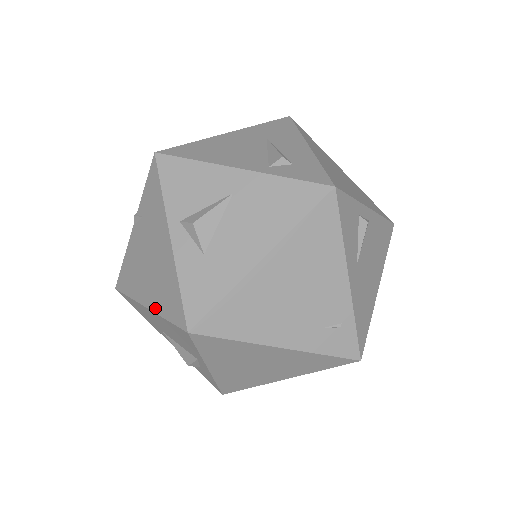
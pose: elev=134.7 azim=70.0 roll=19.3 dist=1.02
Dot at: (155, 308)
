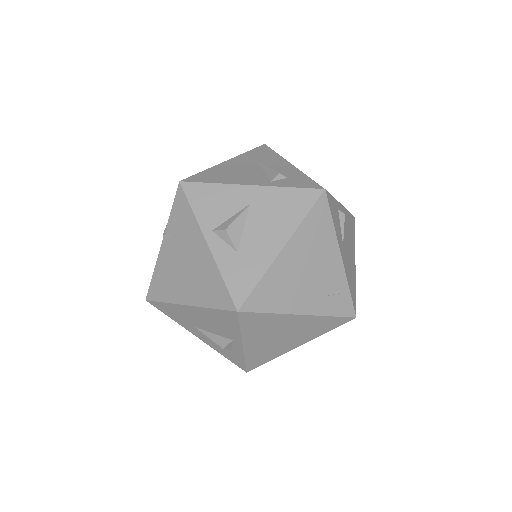
Dot at: (198, 303)
